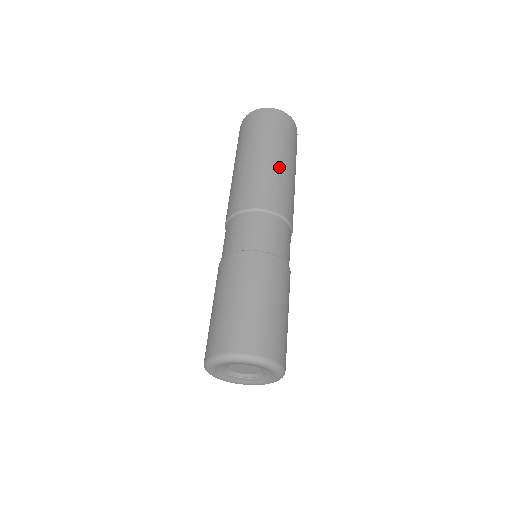
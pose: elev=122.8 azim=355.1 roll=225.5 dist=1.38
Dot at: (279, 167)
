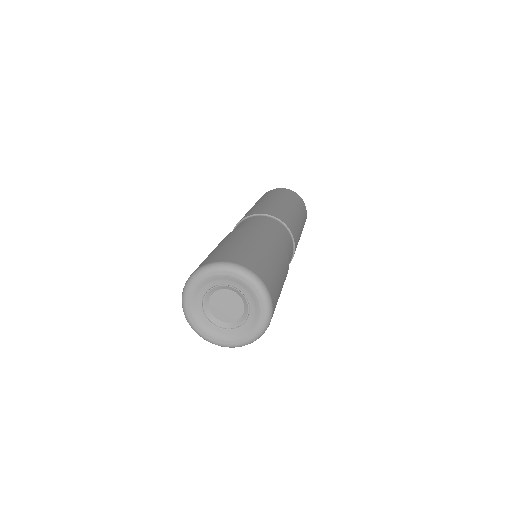
Dot at: (294, 213)
